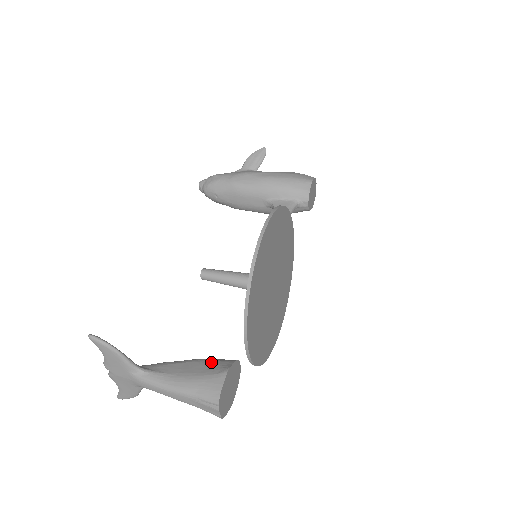
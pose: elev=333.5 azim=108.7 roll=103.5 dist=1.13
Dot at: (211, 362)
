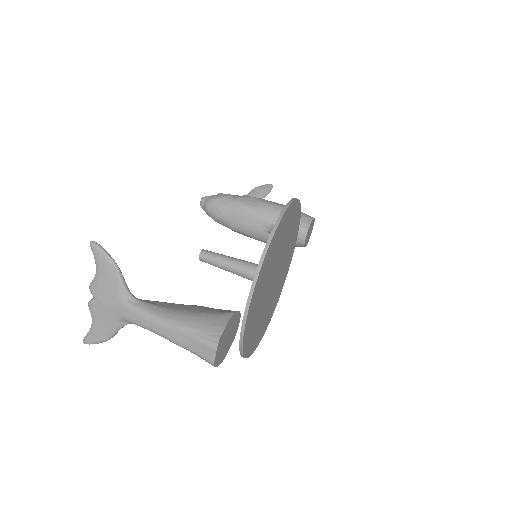
Dot at: (212, 308)
